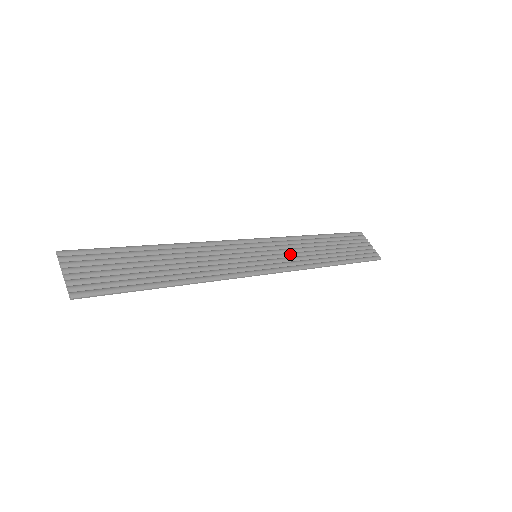
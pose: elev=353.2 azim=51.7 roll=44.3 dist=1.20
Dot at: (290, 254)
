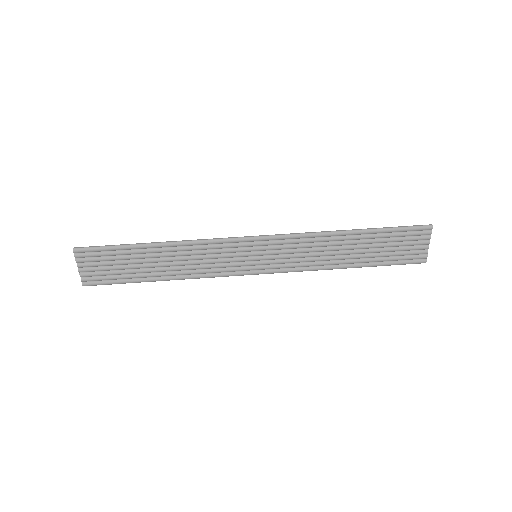
Dot at: (298, 256)
